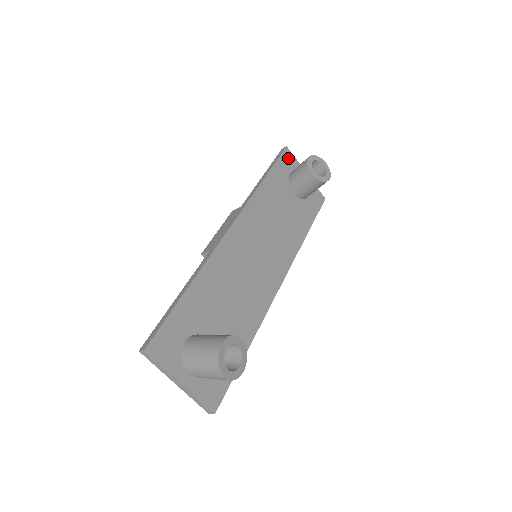
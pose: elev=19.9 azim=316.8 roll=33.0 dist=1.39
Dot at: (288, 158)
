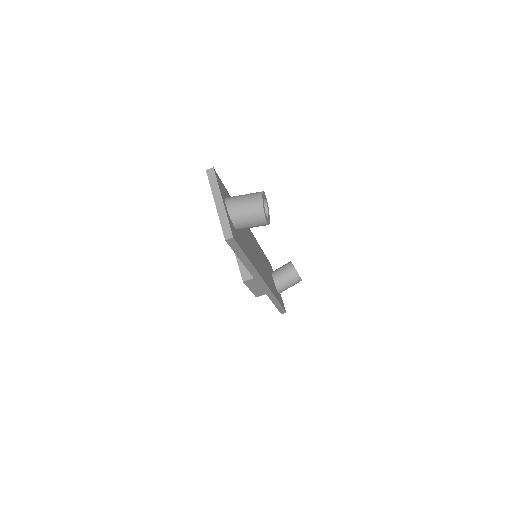
Dot at: occluded
